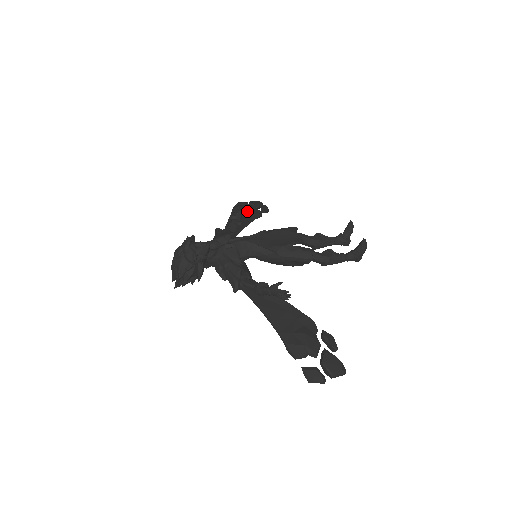
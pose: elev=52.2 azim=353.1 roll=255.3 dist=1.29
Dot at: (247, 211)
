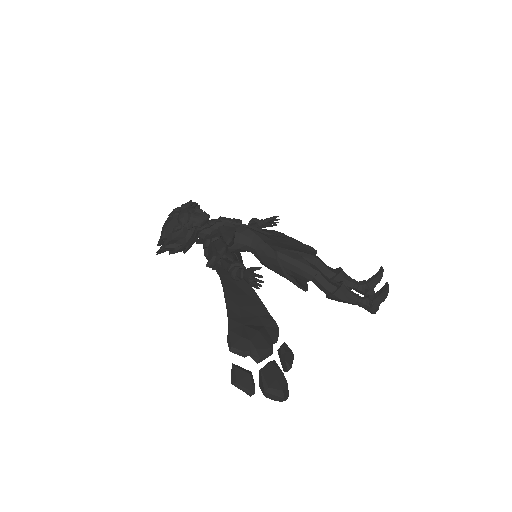
Dot at: (278, 234)
